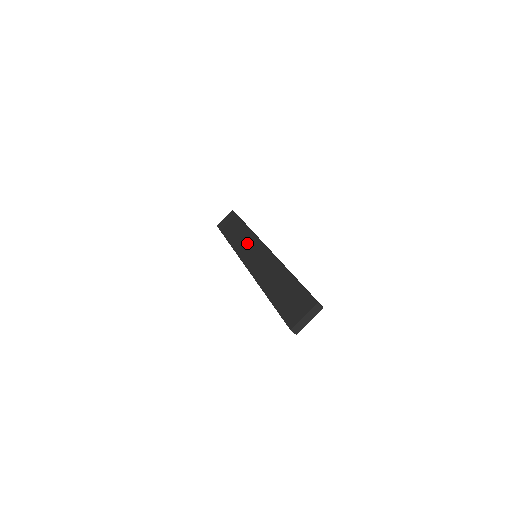
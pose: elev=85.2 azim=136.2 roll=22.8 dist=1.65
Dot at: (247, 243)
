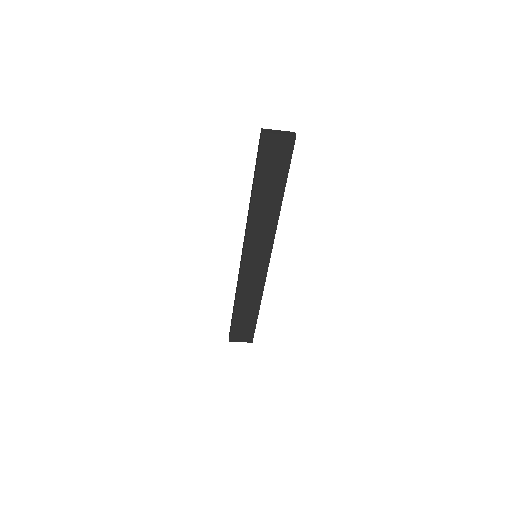
Dot at: (262, 237)
